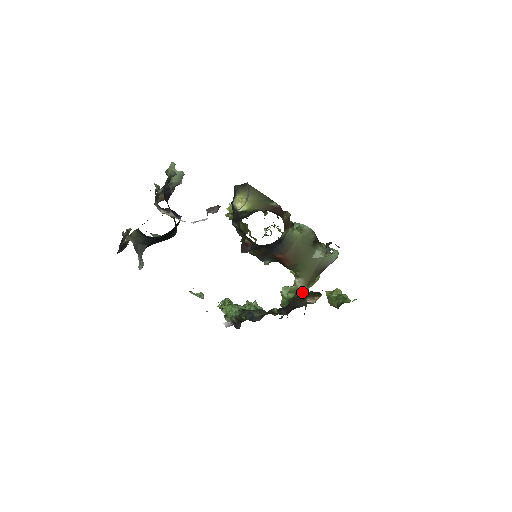
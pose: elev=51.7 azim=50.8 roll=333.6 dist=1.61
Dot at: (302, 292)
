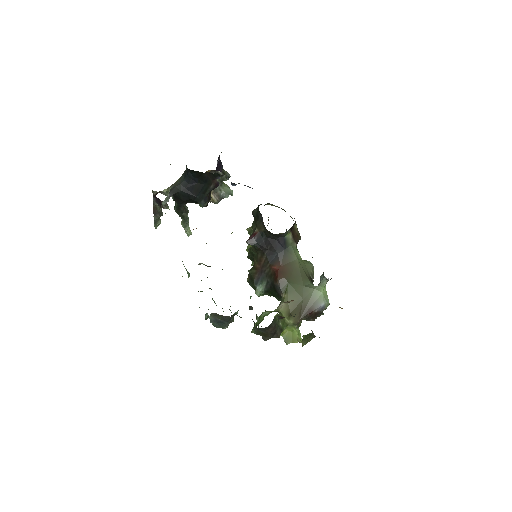
Dot at: (281, 313)
